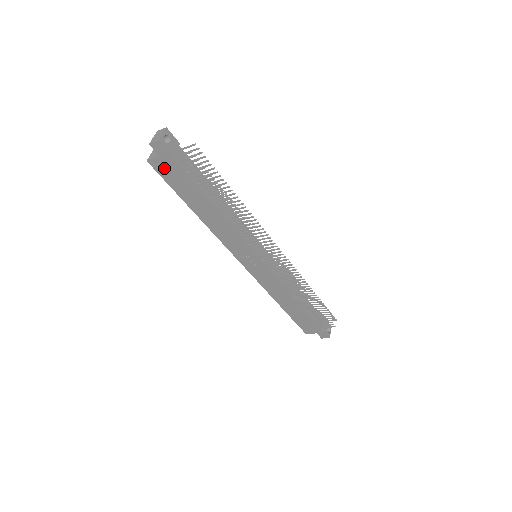
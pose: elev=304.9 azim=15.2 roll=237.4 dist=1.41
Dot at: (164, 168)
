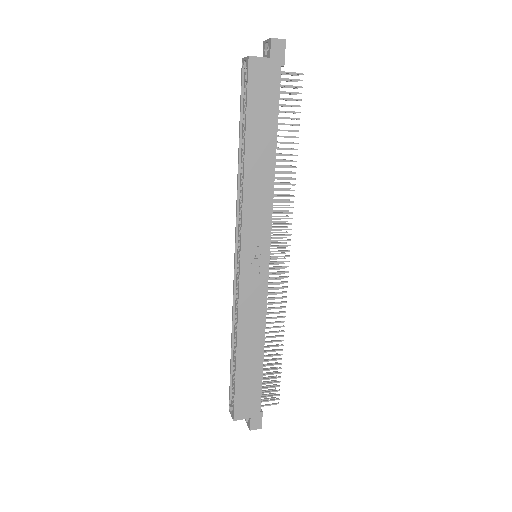
Dot at: (261, 75)
